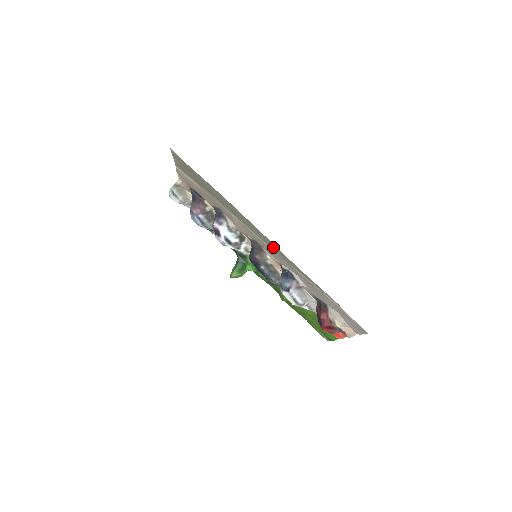
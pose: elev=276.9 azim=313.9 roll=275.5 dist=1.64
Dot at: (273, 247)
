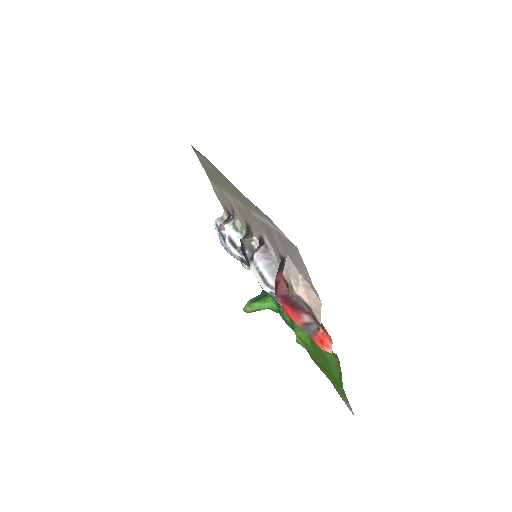
Dot at: (236, 193)
